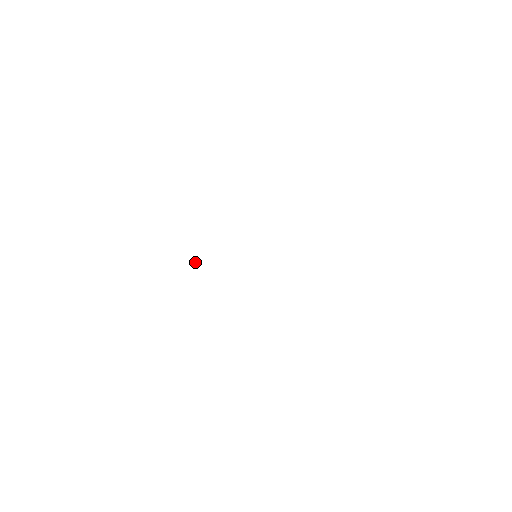
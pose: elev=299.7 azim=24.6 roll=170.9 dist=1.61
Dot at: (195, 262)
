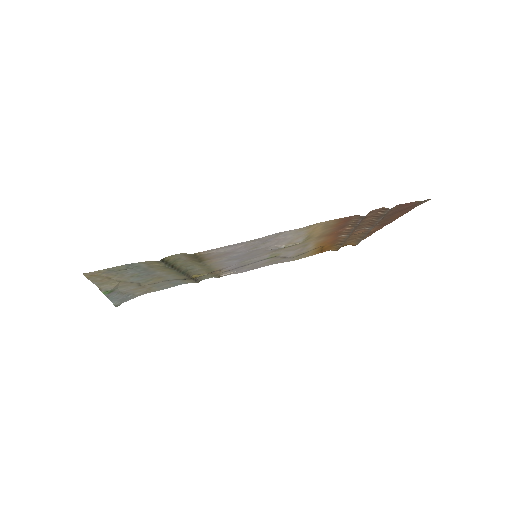
Dot at: (217, 276)
